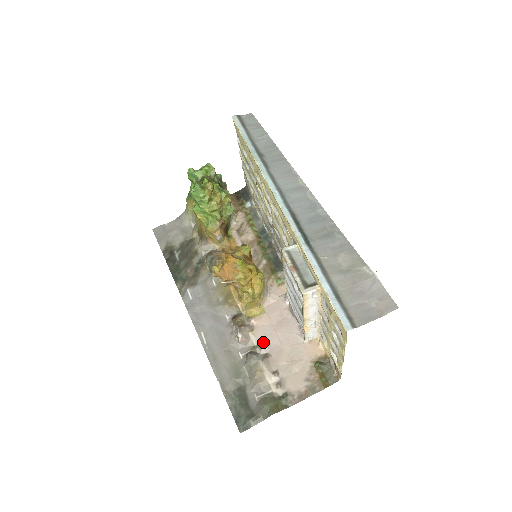
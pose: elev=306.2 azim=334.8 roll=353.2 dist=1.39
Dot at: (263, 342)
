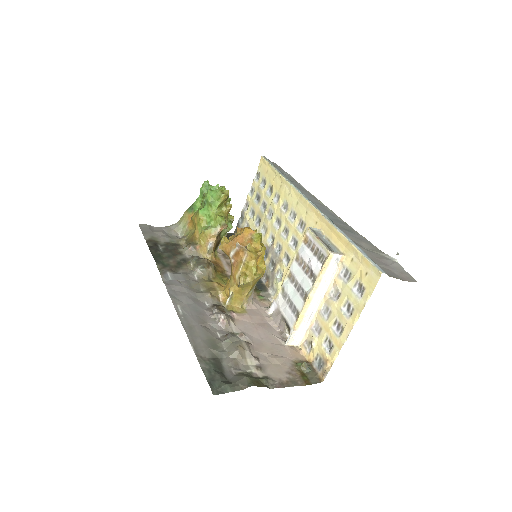
Dot at: (243, 332)
